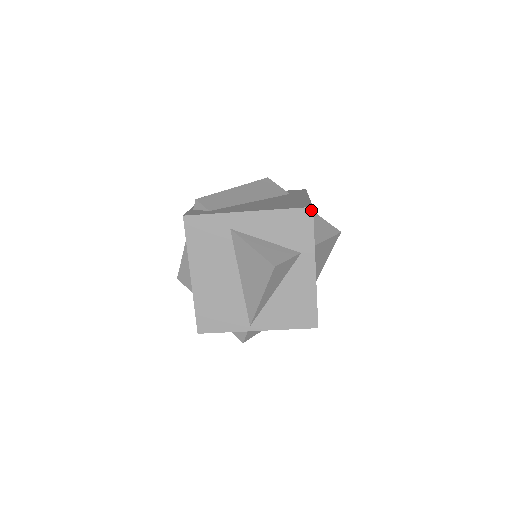
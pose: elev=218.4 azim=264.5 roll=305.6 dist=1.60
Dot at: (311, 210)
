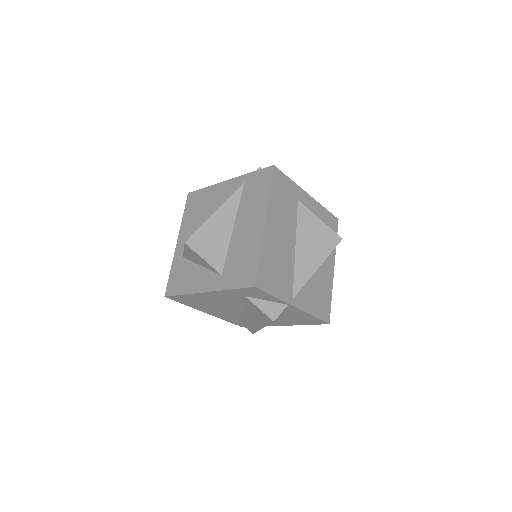
Dot at: (337, 221)
